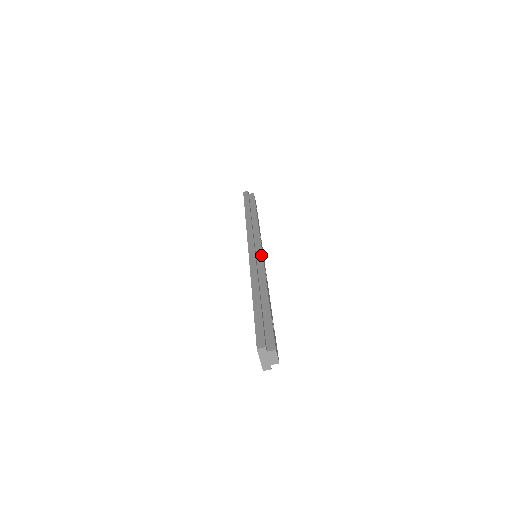
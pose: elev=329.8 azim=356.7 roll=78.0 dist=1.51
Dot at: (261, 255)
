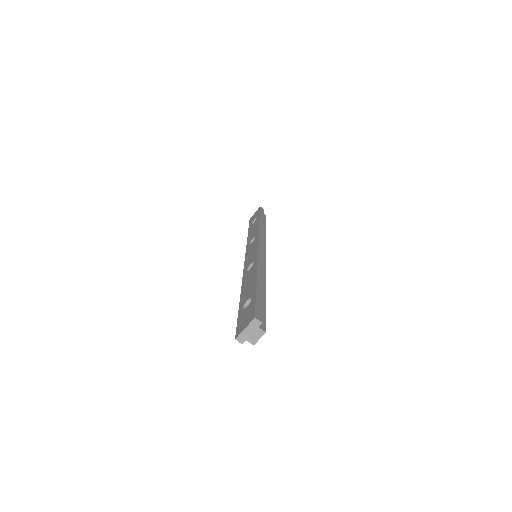
Dot at: (265, 259)
